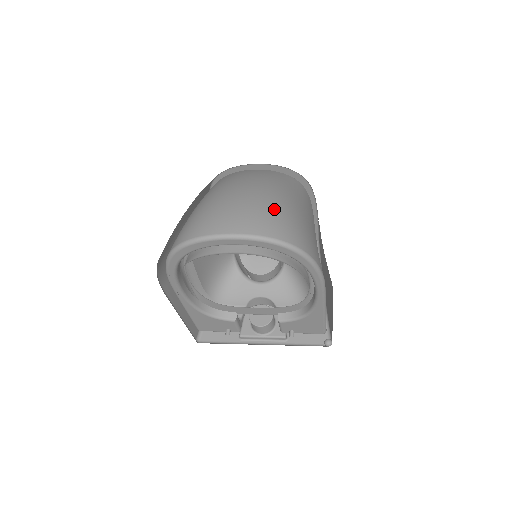
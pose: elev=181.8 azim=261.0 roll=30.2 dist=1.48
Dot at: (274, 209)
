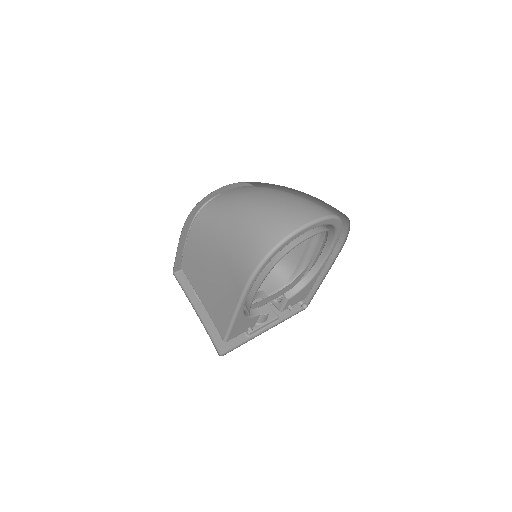
Dot at: (310, 200)
